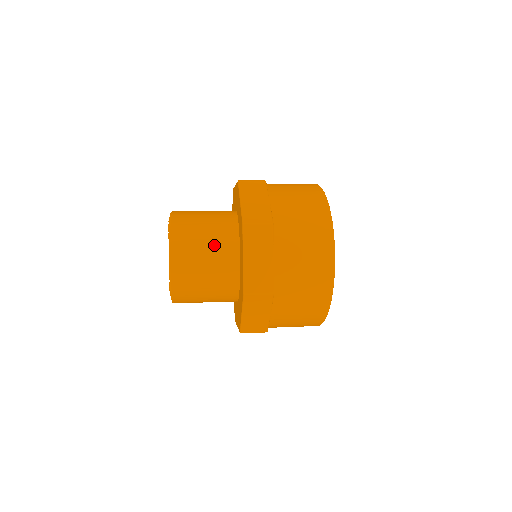
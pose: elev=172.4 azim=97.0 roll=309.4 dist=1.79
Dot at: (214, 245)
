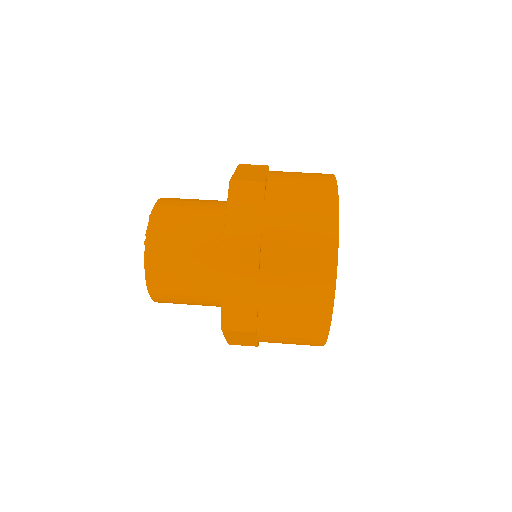
Dot at: (196, 260)
